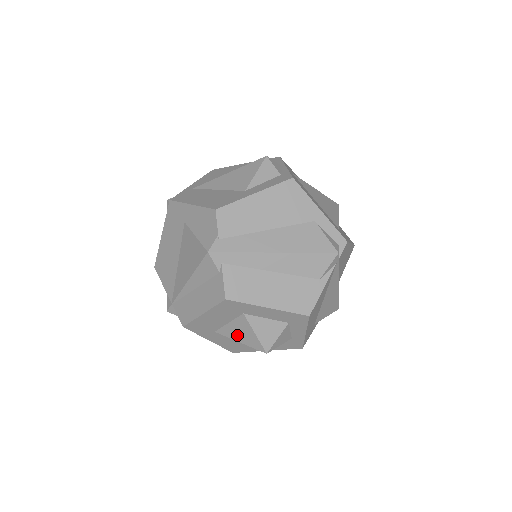
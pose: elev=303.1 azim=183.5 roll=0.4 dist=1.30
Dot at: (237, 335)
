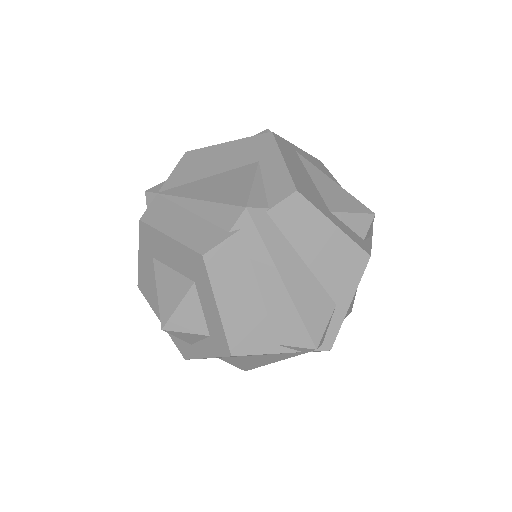
Dot at: (164, 285)
